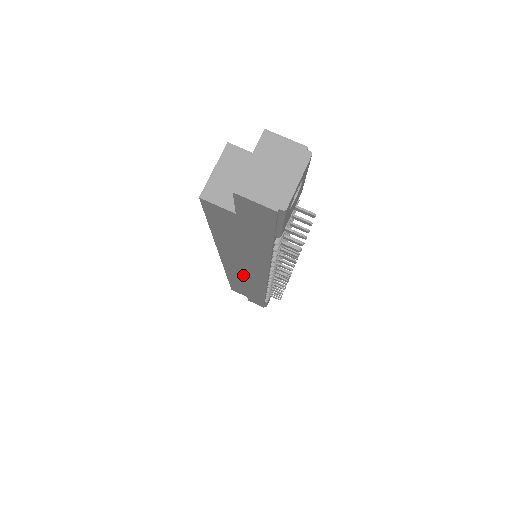
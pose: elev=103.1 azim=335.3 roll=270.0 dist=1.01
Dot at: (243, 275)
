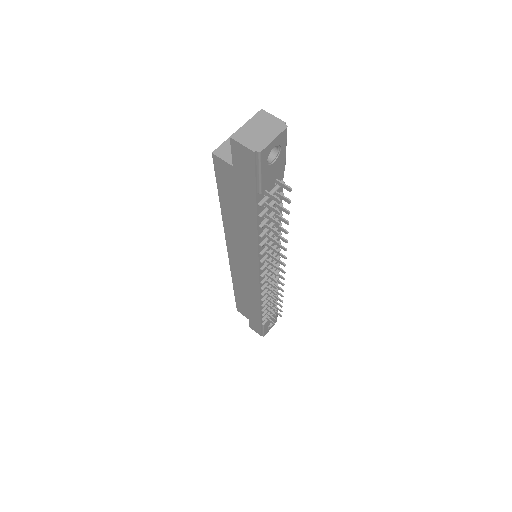
Dot at: (243, 272)
